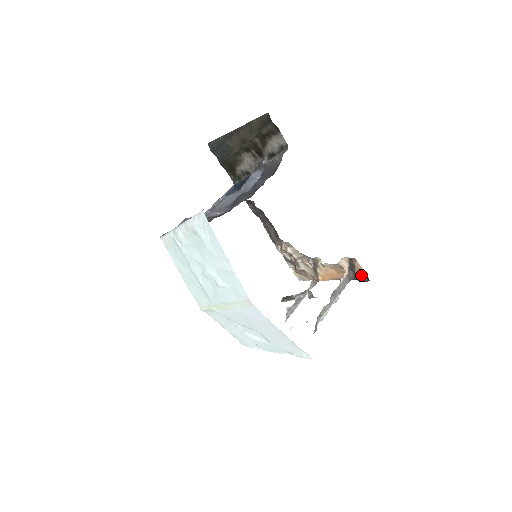
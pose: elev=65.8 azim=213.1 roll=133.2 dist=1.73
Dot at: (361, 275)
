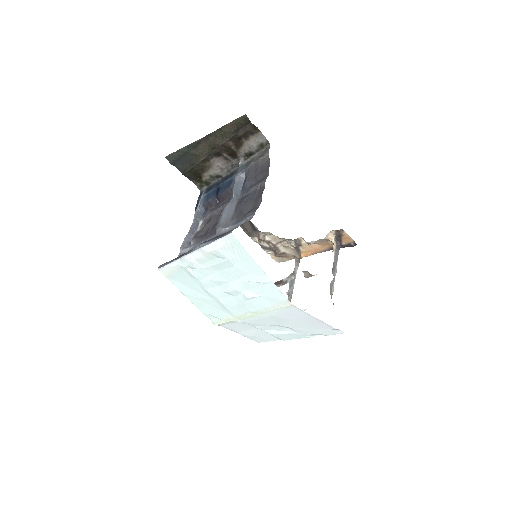
Dot at: (348, 242)
